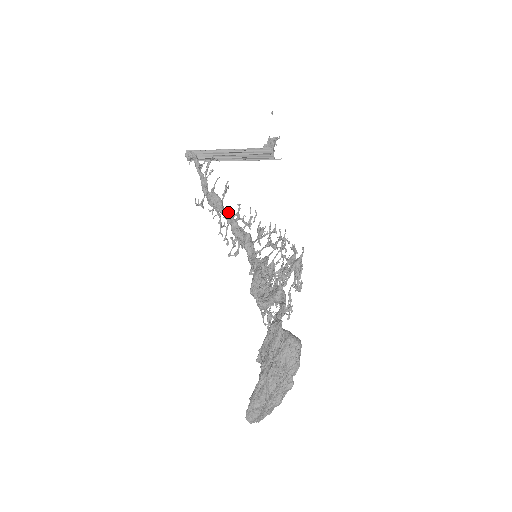
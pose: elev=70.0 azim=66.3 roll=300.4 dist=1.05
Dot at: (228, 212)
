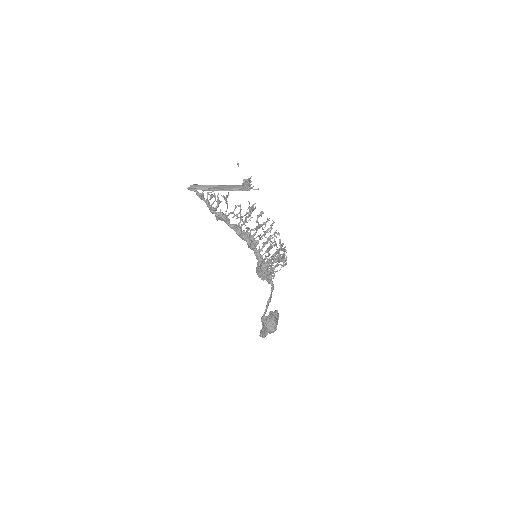
Dot at: occluded
